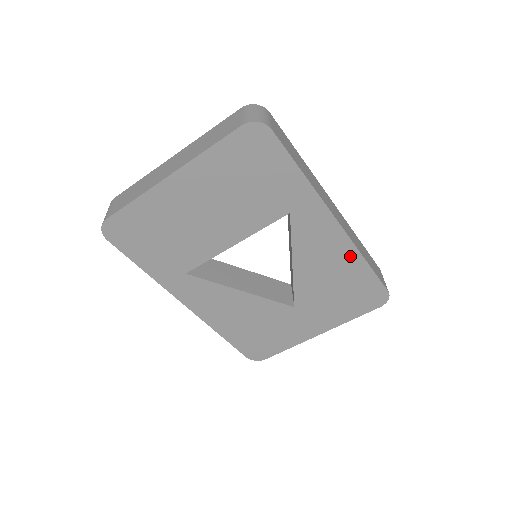
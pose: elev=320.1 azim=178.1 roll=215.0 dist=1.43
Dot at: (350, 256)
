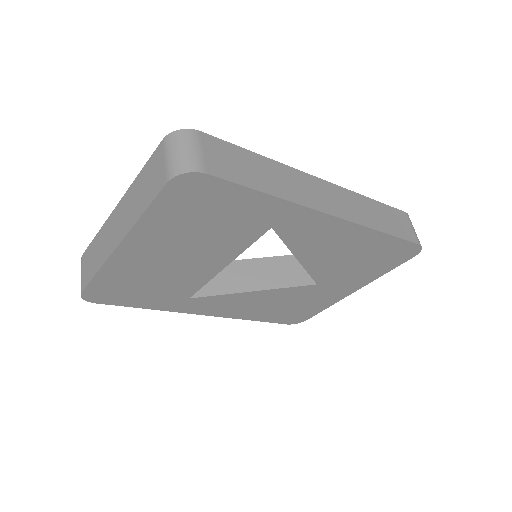
Dot at: (361, 235)
